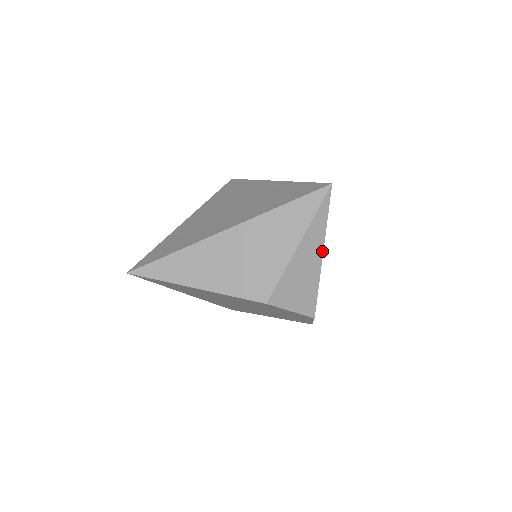
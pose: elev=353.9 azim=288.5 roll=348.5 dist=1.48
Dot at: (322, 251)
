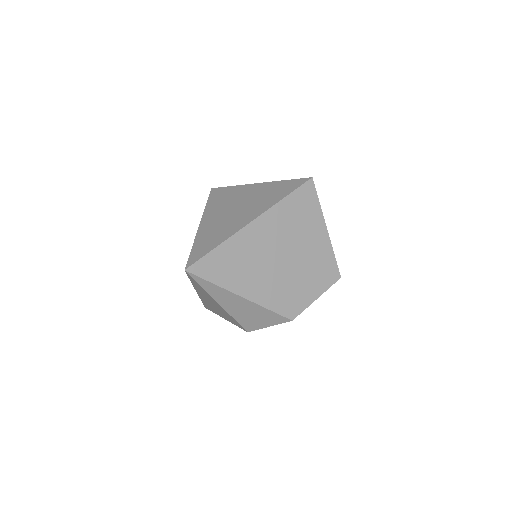
Dot at: (239, 296)
